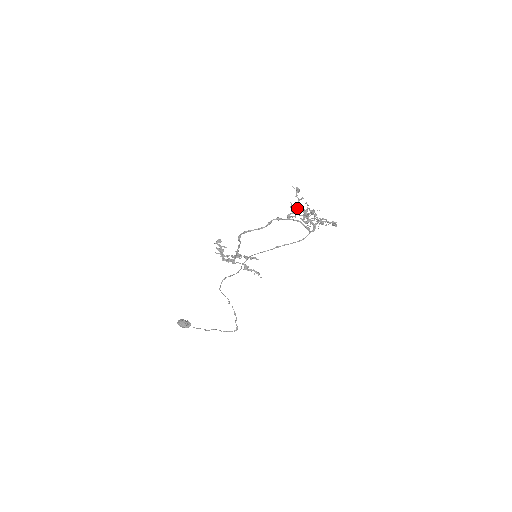
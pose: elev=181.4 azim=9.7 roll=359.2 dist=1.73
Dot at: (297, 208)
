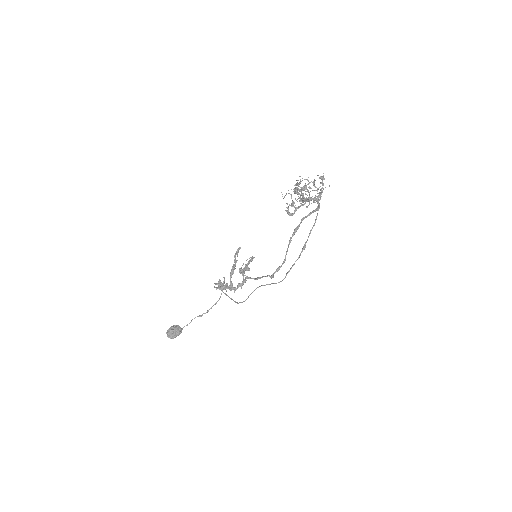
Dot at: occluded
